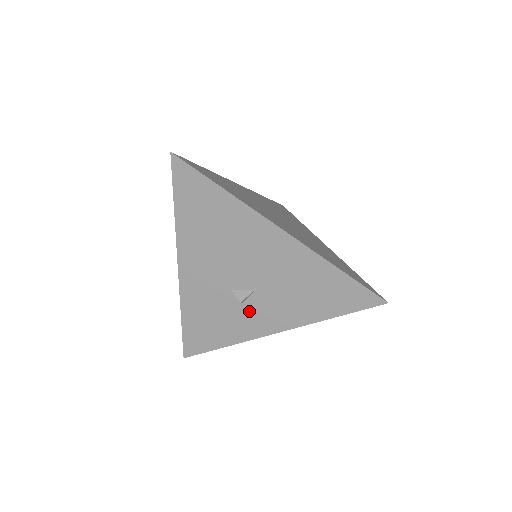
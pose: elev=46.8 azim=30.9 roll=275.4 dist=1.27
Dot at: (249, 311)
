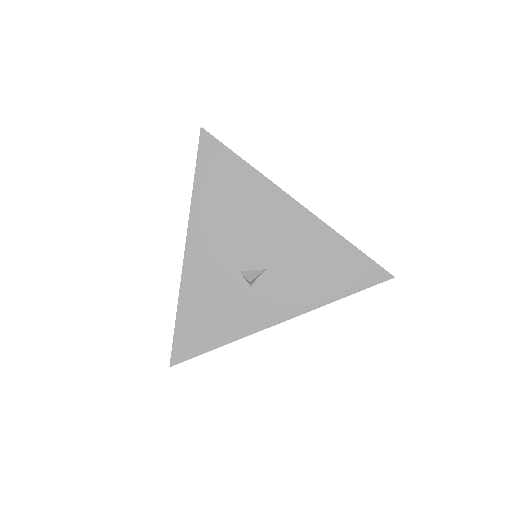
Dot at: (256, 296)
